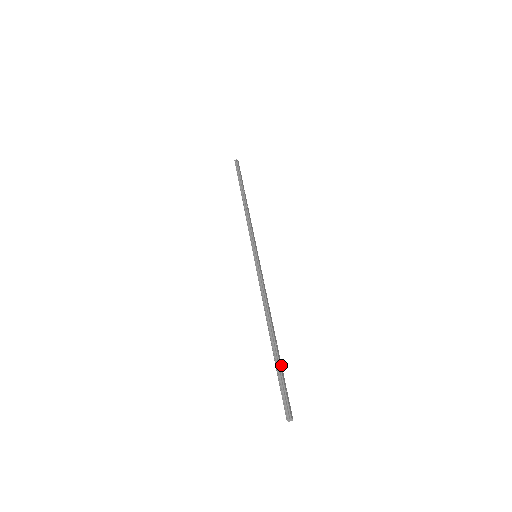
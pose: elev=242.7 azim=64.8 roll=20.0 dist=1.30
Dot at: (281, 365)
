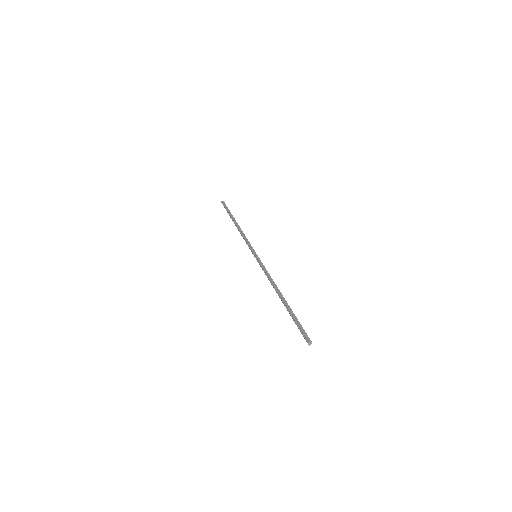
Dot at: (294, 315)
